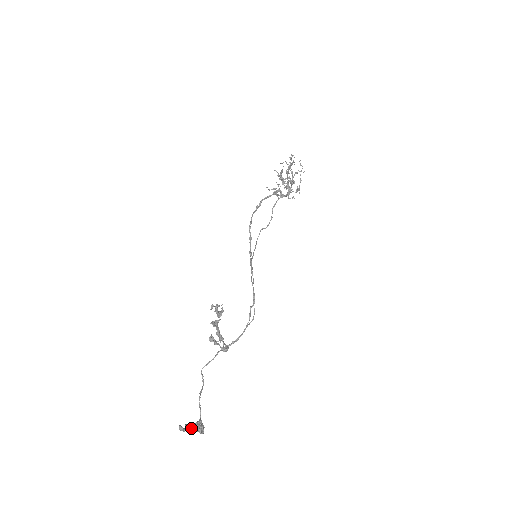
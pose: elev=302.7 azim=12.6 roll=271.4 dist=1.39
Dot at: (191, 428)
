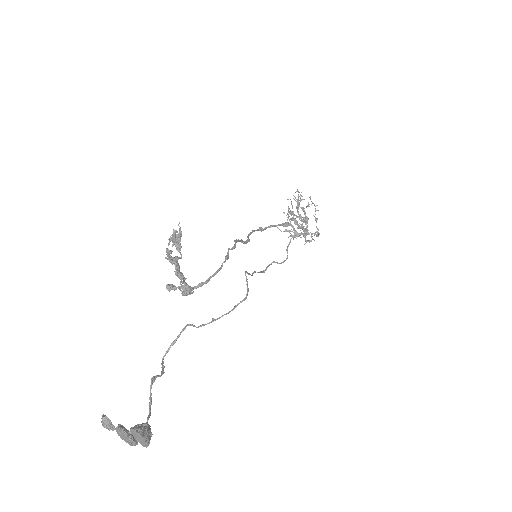
Dot at: (126, 429)
